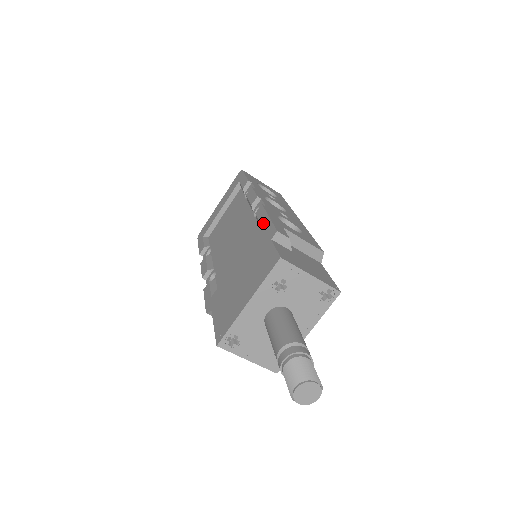
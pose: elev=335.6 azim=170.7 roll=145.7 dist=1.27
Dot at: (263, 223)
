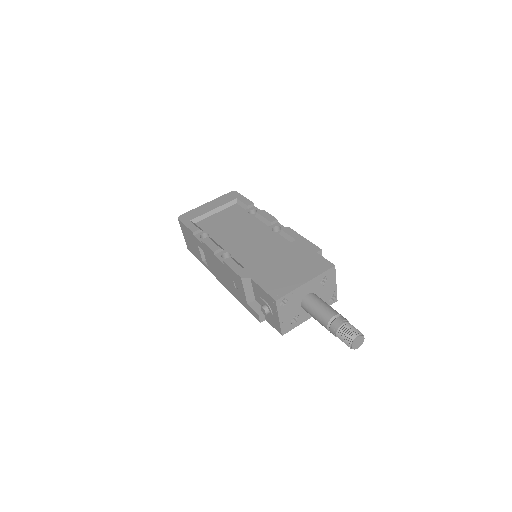
Dot at: (299, 239)
